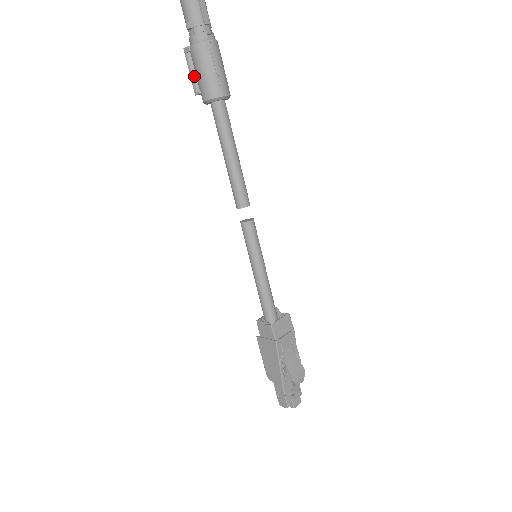
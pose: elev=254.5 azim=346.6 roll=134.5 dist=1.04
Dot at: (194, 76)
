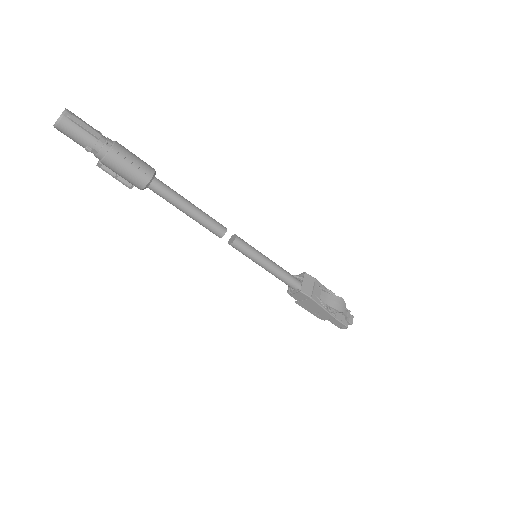
Dot at: (119, 178)
